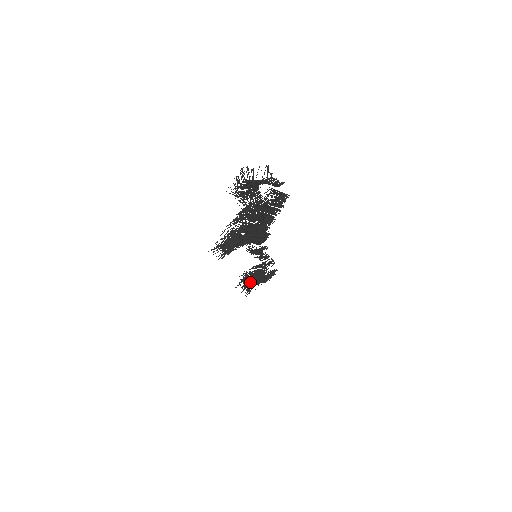
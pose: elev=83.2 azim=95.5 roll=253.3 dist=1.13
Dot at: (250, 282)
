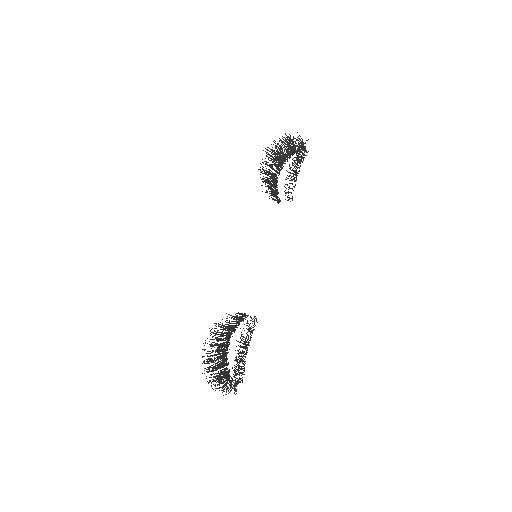
Dot at: occluded
